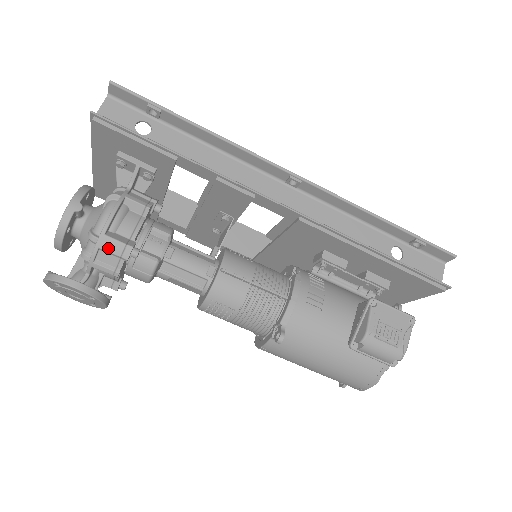
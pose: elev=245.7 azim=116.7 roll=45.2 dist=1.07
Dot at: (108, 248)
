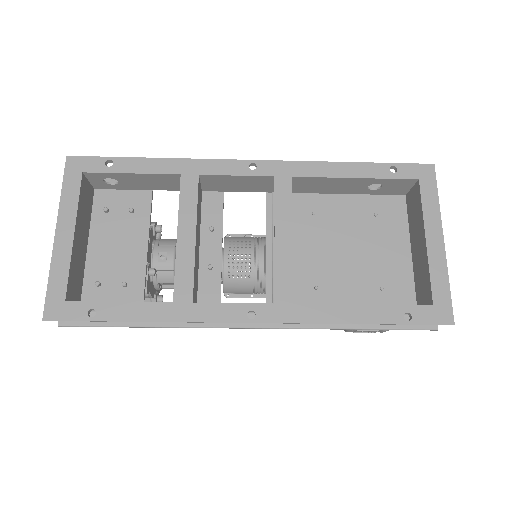
Dot at: occluded
